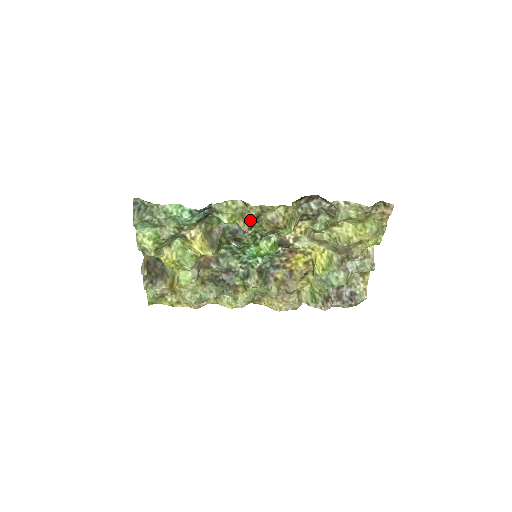
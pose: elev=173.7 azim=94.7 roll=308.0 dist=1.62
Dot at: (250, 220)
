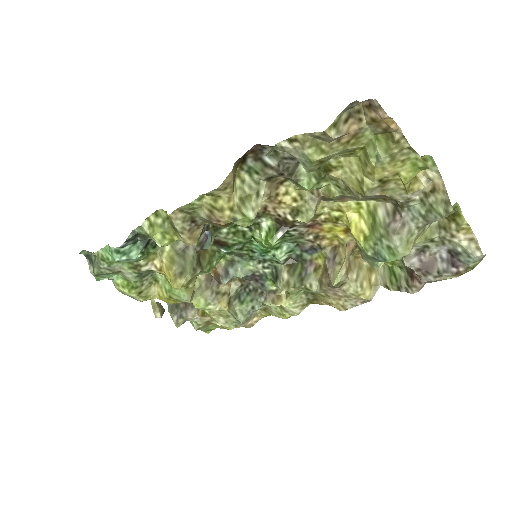
Dot at: (184, 231)
